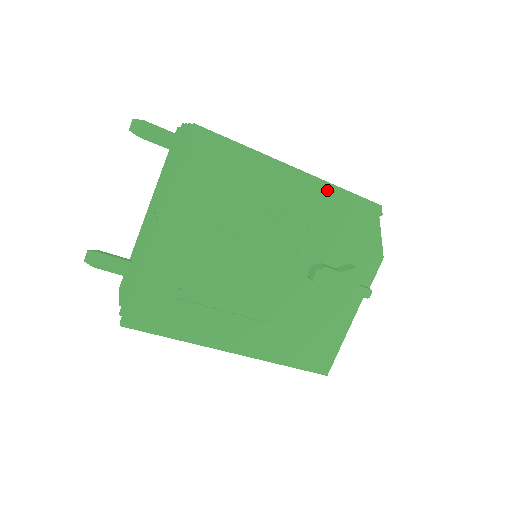
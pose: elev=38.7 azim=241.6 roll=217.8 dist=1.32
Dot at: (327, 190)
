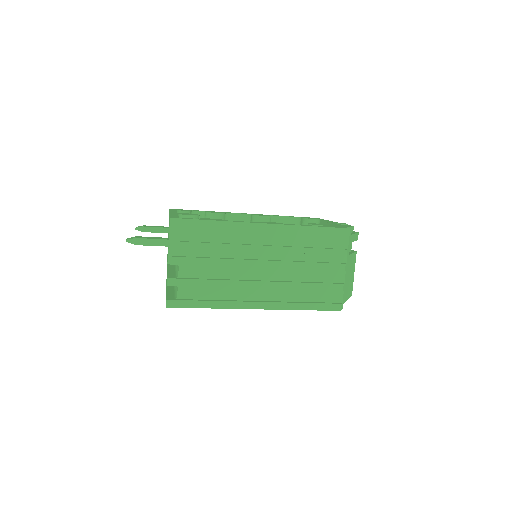
Dot at: occluded
